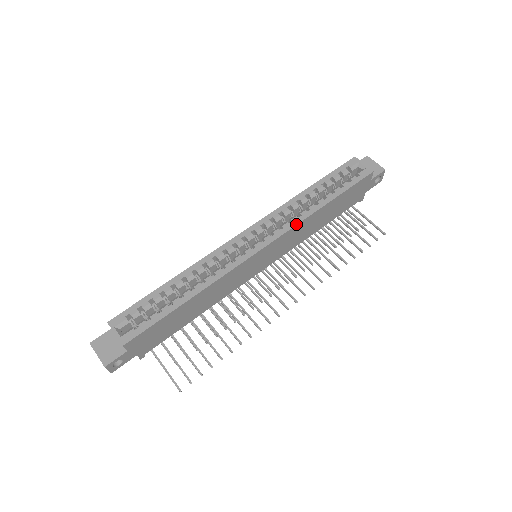
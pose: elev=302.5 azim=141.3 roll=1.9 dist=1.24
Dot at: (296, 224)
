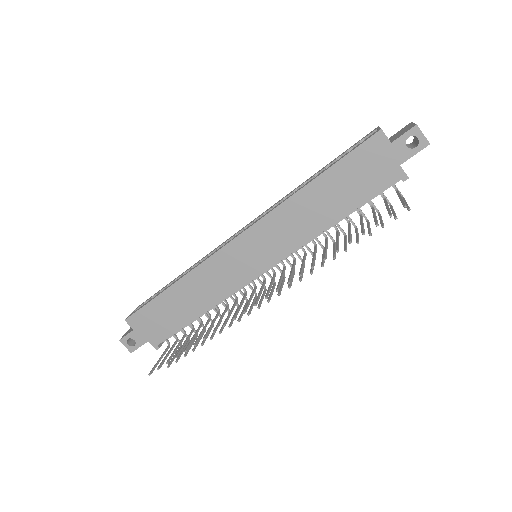
Dot at: (273, 209)
